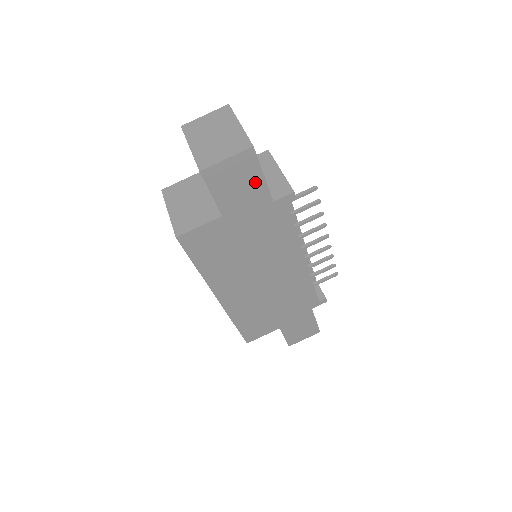
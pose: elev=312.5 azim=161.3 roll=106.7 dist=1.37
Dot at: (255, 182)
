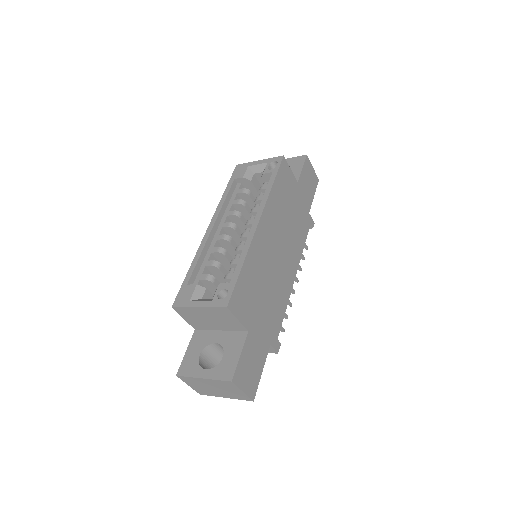
Dot at: (311, 193)
